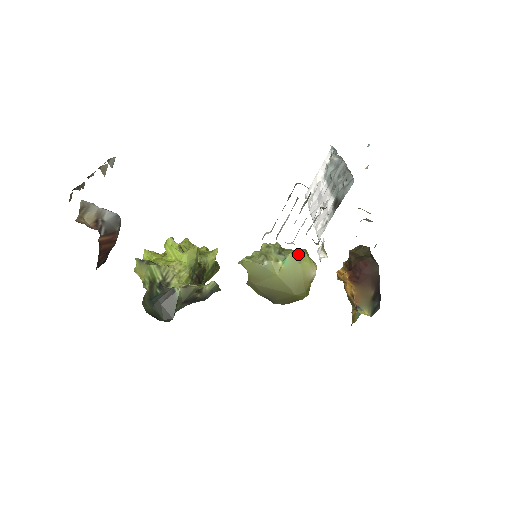
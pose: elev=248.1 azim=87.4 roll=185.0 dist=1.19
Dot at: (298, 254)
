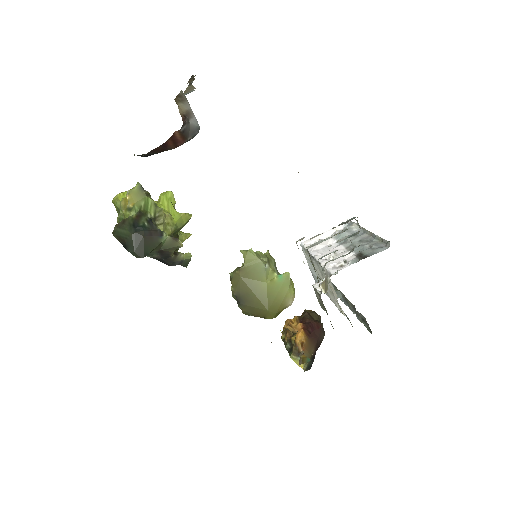
Dot at: occluded
